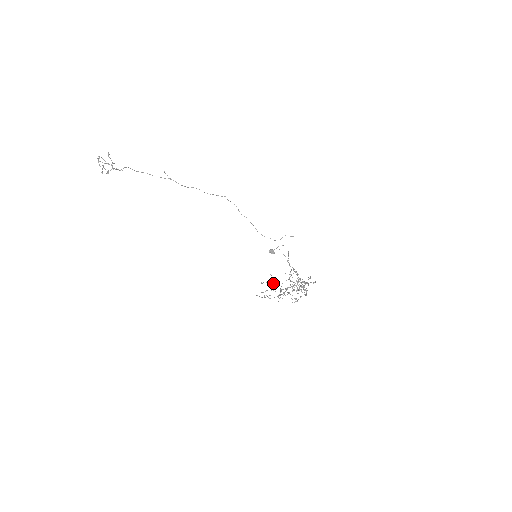
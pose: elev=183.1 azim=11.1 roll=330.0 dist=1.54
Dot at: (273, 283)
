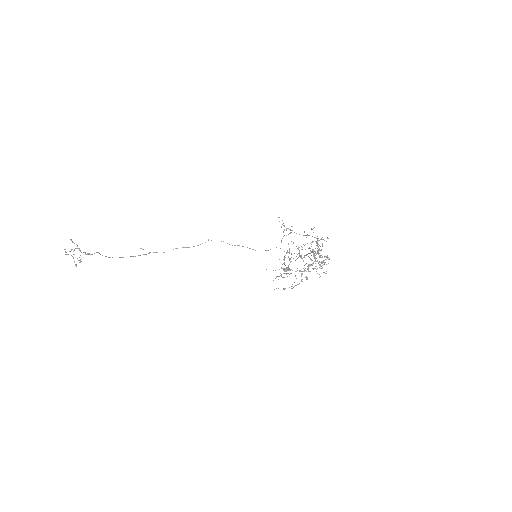
Dot at: (286, 267)
